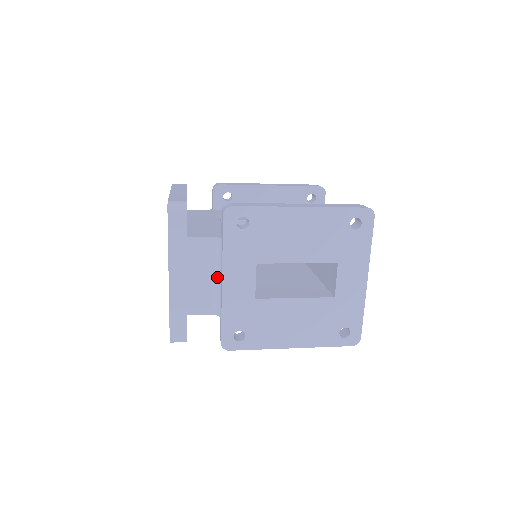
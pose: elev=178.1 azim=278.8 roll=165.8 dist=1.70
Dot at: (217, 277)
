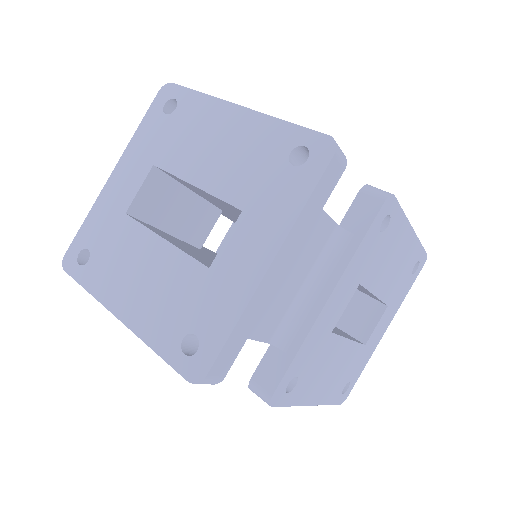
Dot at: (308, 286)
